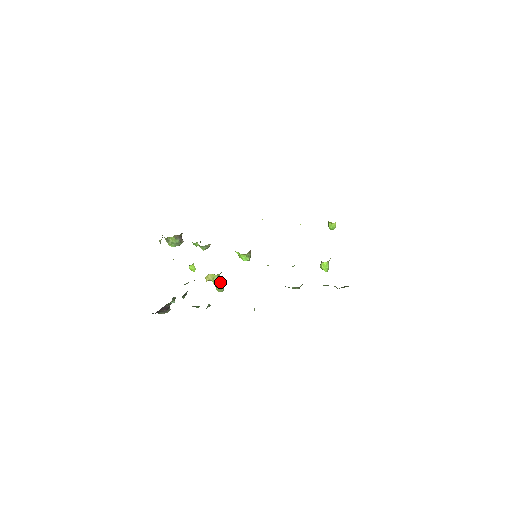
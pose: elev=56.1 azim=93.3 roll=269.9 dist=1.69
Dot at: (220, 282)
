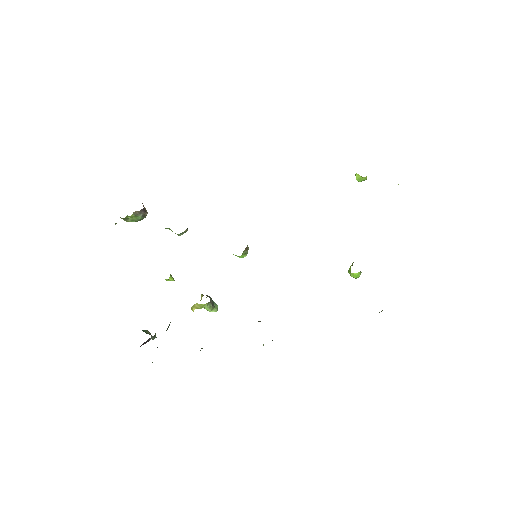
Dot at: (212, 307)
